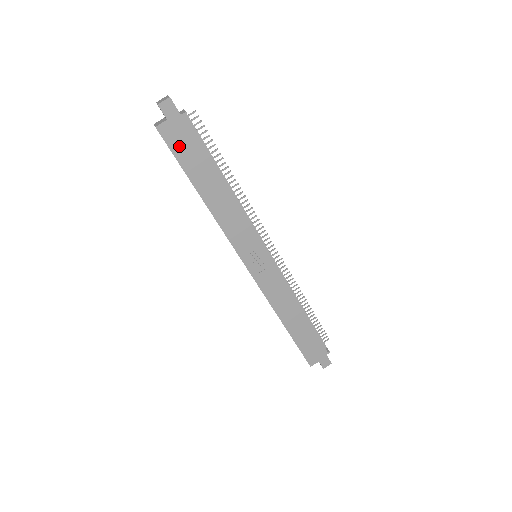
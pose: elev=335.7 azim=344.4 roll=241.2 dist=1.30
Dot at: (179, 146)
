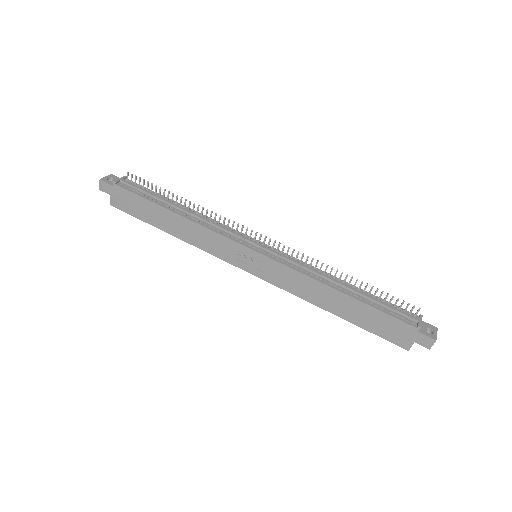
Dot at: (130, 207)
